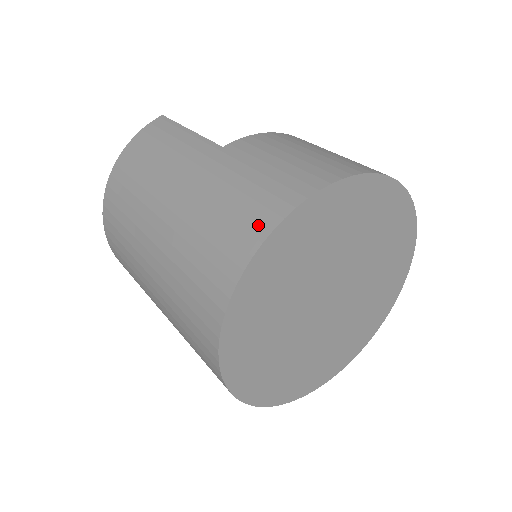
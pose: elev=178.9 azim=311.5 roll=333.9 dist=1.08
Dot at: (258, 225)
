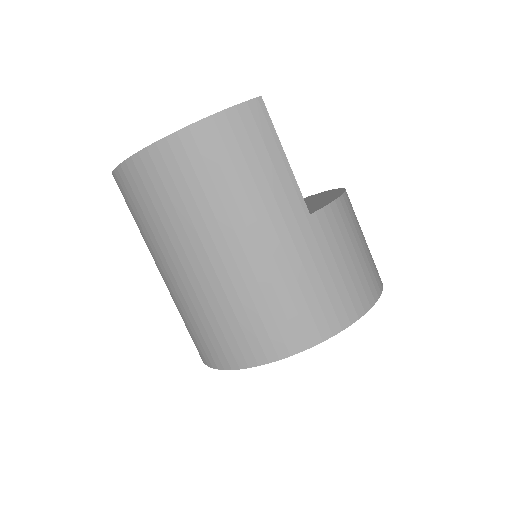
Dot at: (315, 330)
